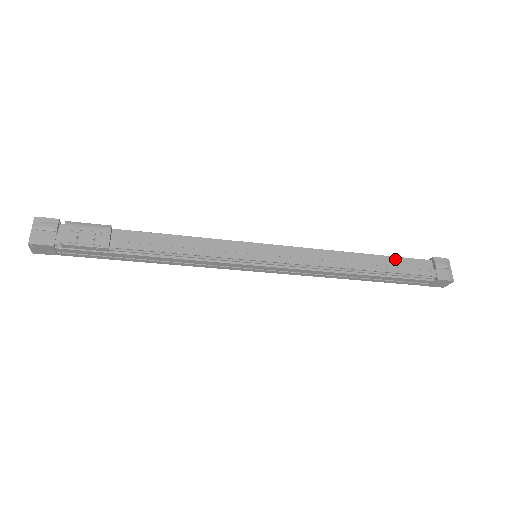
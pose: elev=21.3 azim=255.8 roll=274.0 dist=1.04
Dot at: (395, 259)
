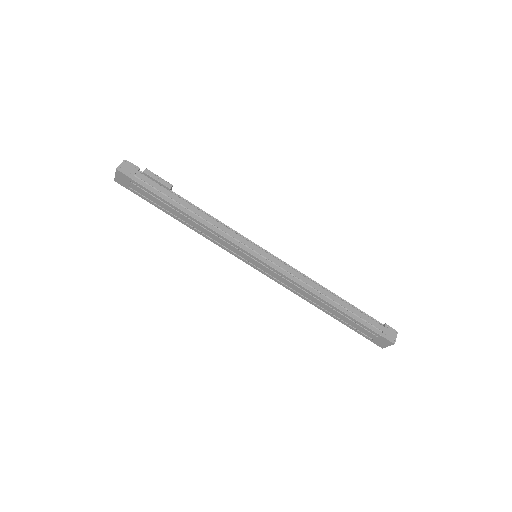
Dot at: occluded
